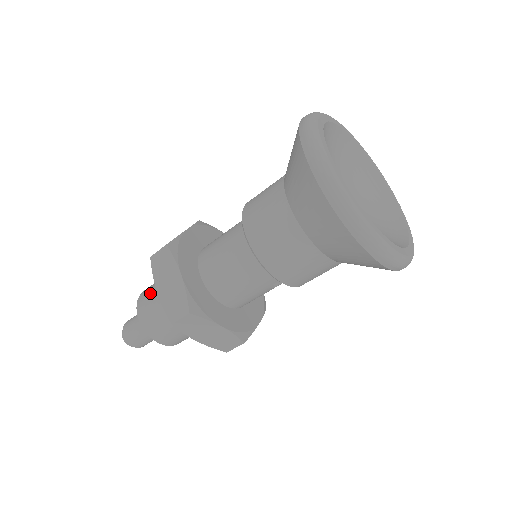
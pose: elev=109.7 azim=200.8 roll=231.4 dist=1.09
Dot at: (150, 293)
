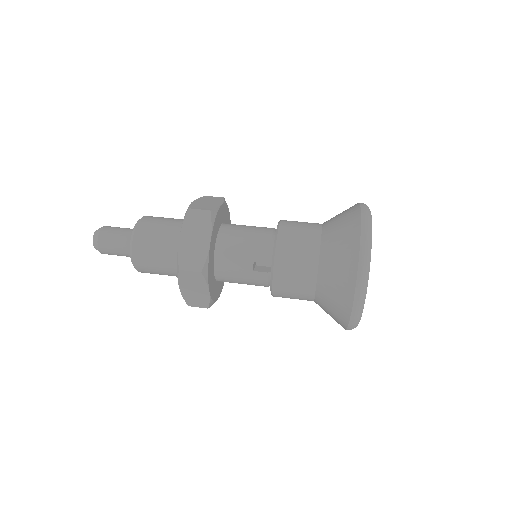
Dot at: occluded
